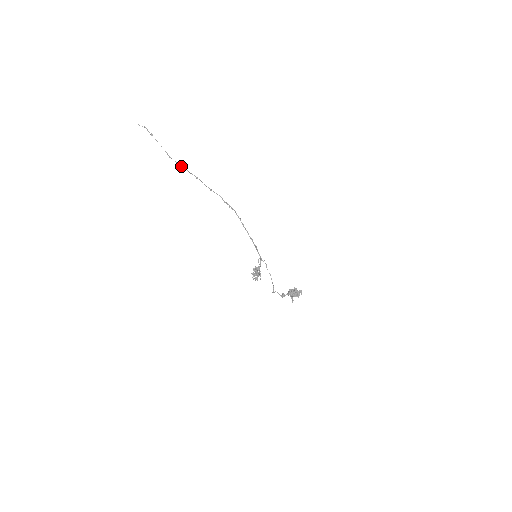
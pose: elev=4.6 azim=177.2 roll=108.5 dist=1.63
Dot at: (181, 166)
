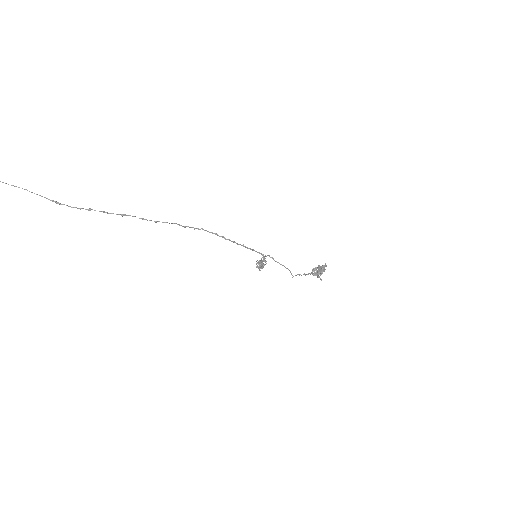
Dot at: occluded
